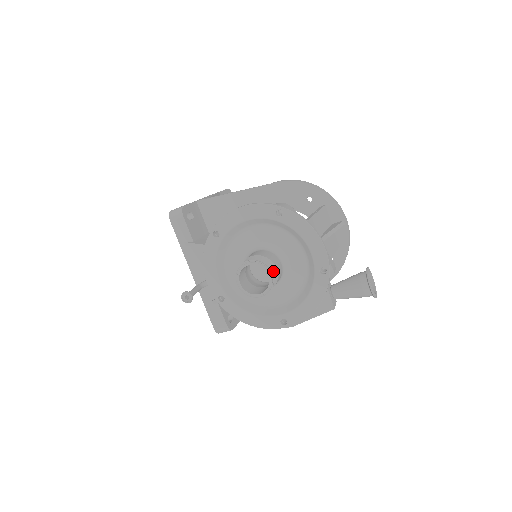
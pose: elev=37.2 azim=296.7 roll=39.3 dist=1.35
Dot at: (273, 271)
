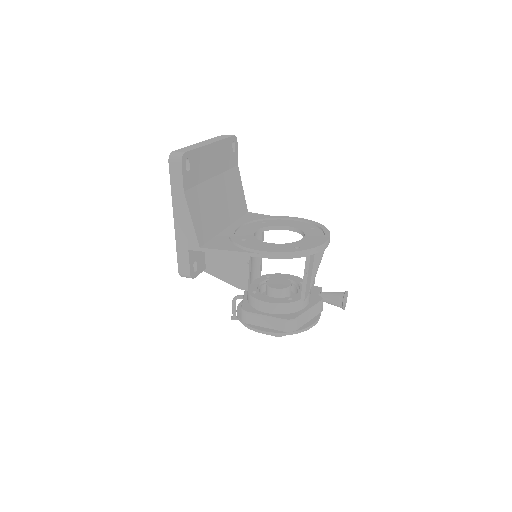
Dot at: occluded
